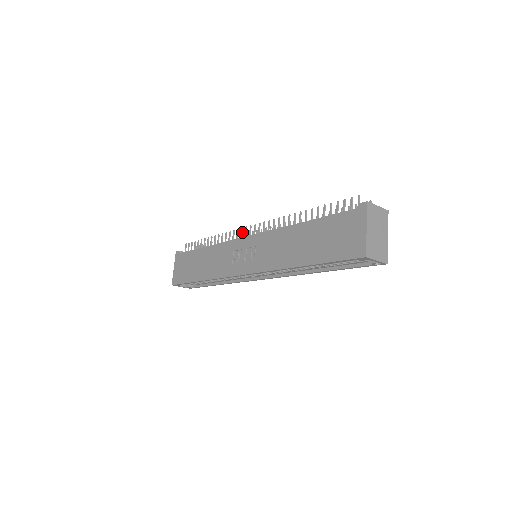
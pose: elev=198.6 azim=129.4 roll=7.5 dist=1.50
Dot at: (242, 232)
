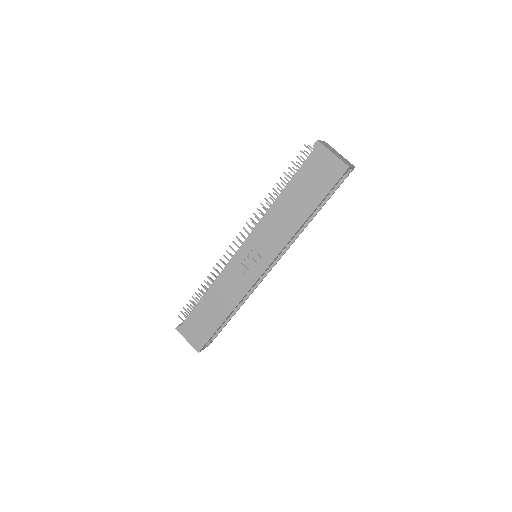
Dot at: (229, 253)
